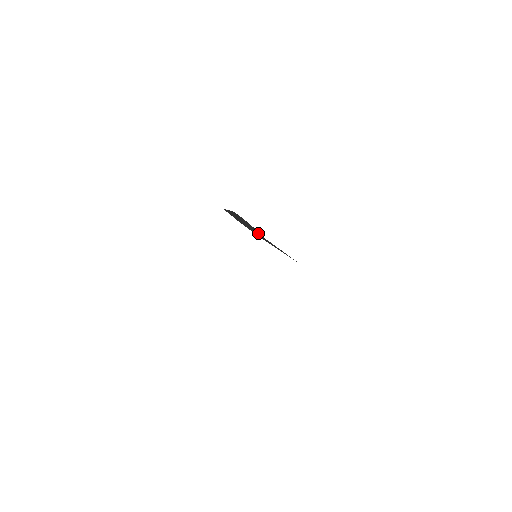
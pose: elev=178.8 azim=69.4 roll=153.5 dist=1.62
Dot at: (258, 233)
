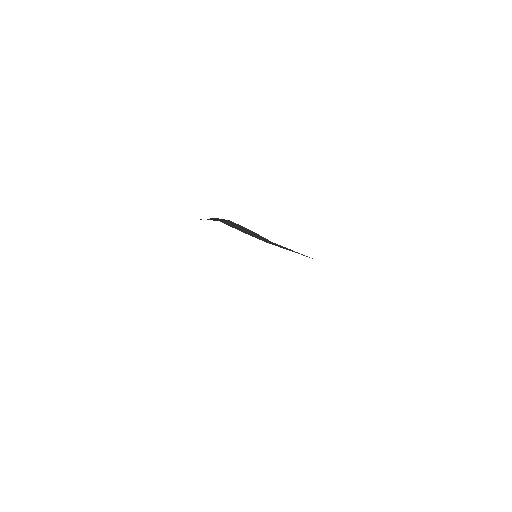
Dot at: (263, 238)
